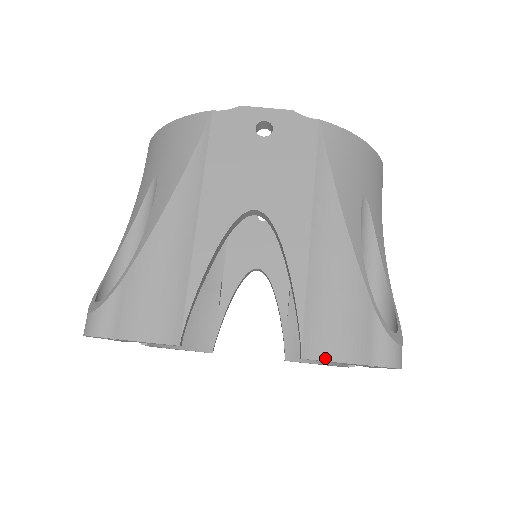
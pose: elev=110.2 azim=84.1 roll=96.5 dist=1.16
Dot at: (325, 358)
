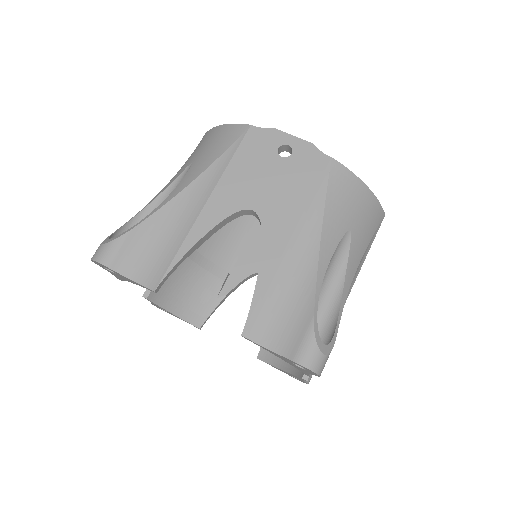
Dot at: (260, 343)
